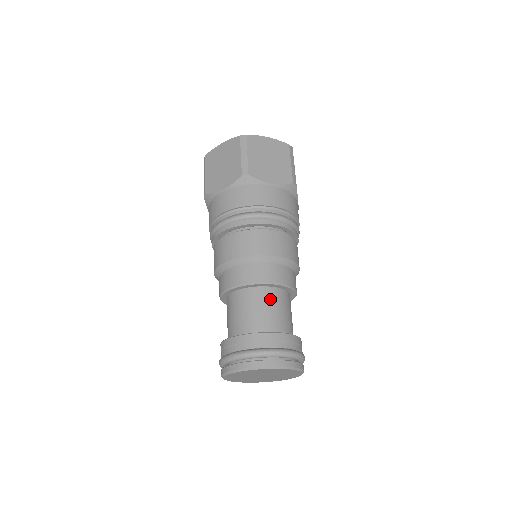
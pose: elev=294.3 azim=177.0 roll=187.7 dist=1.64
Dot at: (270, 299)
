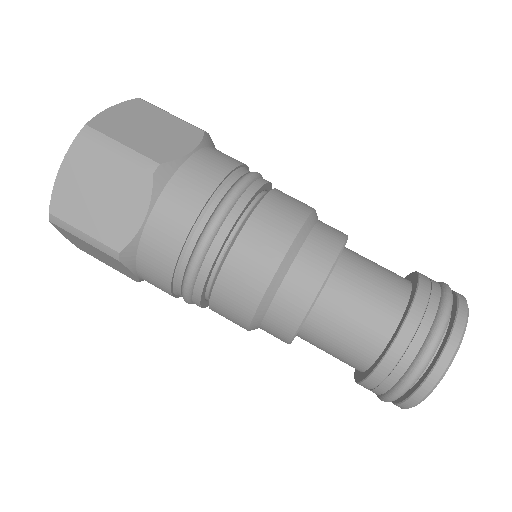
Dot at: (332, 317)
